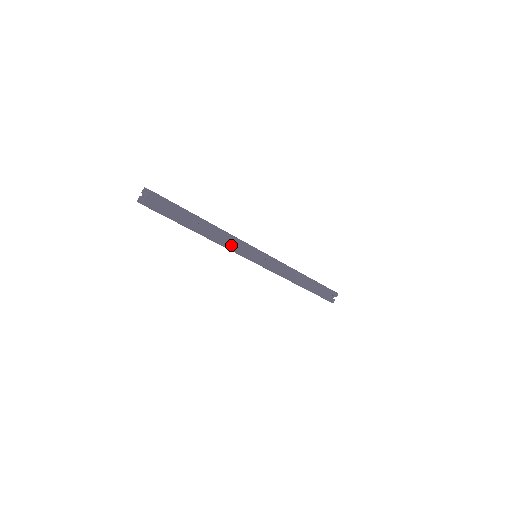
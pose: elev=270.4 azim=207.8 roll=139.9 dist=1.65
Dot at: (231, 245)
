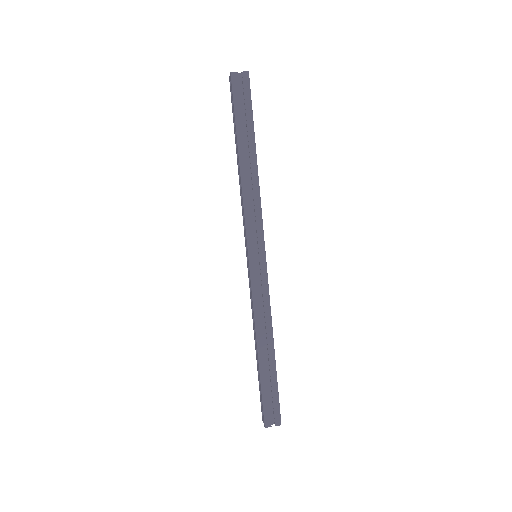
Dot at: (250, 206)
